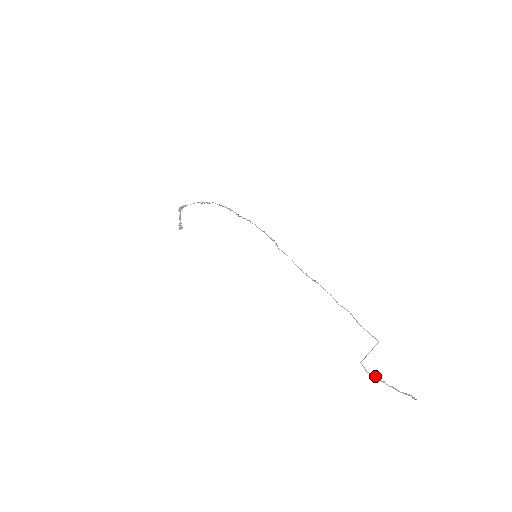
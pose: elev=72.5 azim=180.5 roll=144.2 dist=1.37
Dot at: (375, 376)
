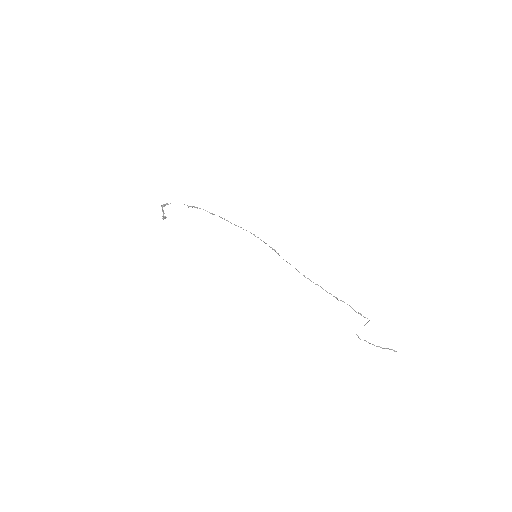
Dot at: occluded
